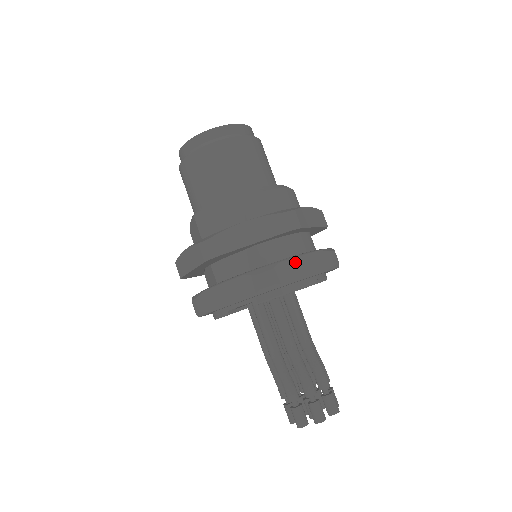
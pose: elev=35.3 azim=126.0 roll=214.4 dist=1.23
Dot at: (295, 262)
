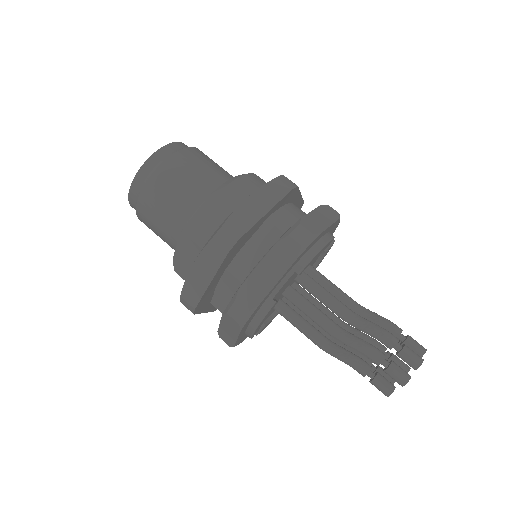
Dot at: (312, 216)
